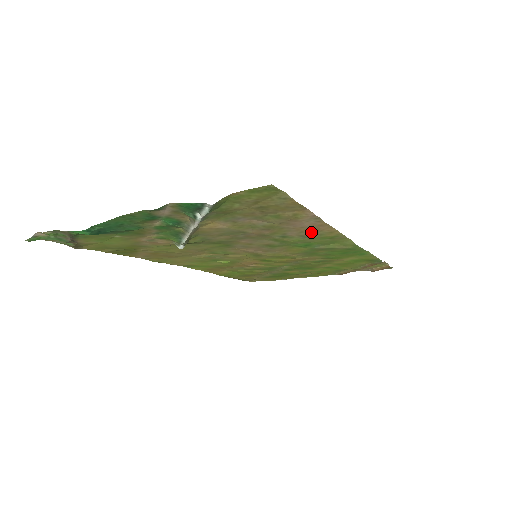
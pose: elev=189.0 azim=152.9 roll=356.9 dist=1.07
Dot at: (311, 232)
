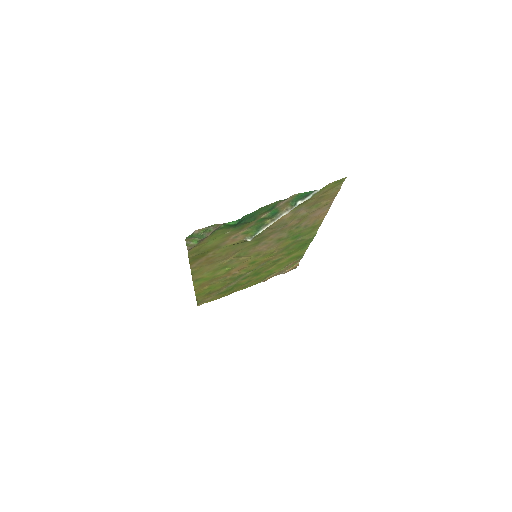
Dot at: (313, 221)
